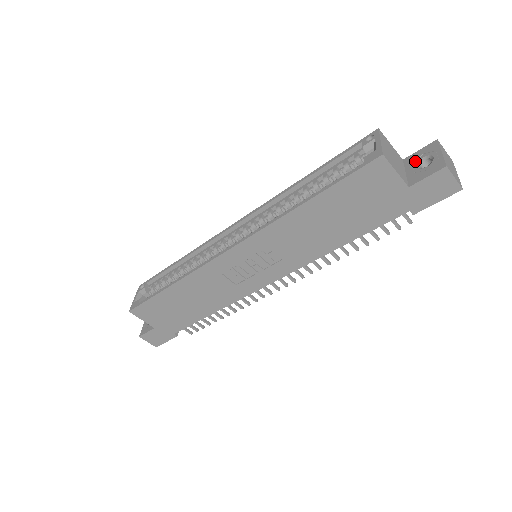
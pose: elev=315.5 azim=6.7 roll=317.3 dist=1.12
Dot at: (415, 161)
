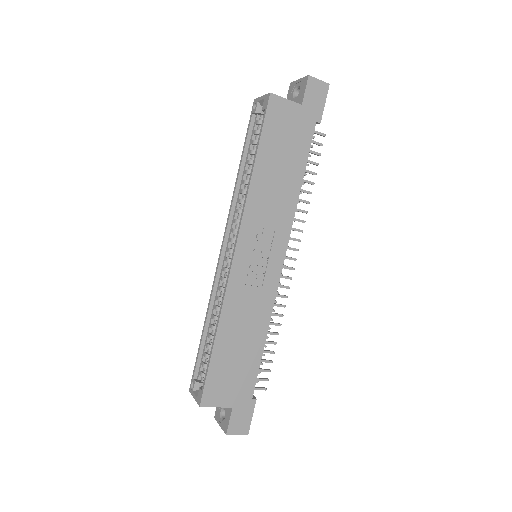
Dot at: (291, 100)
